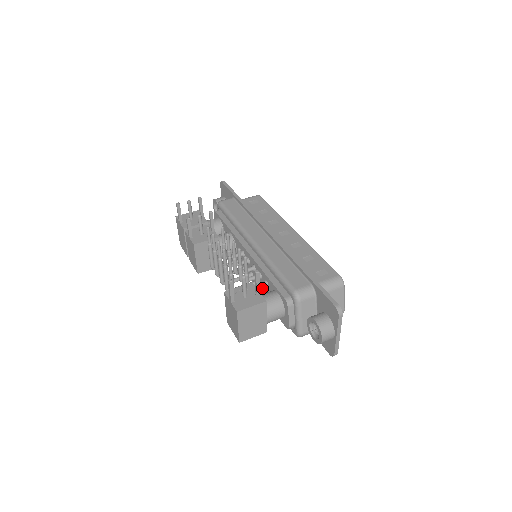
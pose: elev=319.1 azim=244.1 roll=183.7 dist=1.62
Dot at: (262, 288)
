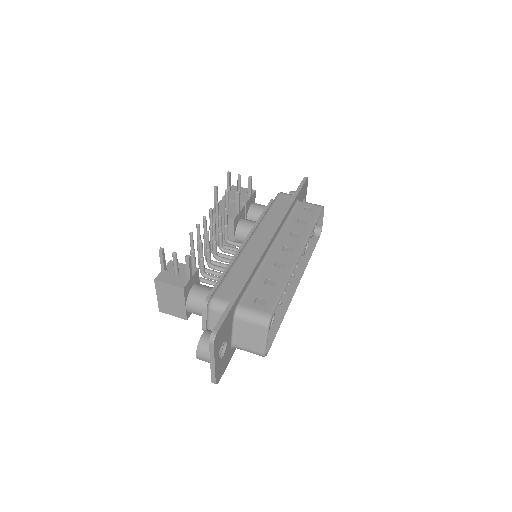
Dot at: occluded
